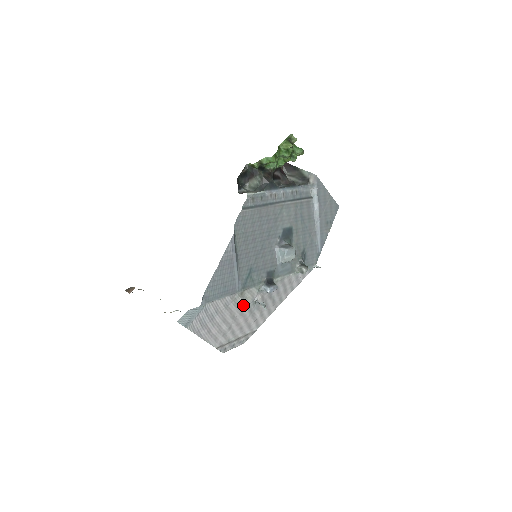
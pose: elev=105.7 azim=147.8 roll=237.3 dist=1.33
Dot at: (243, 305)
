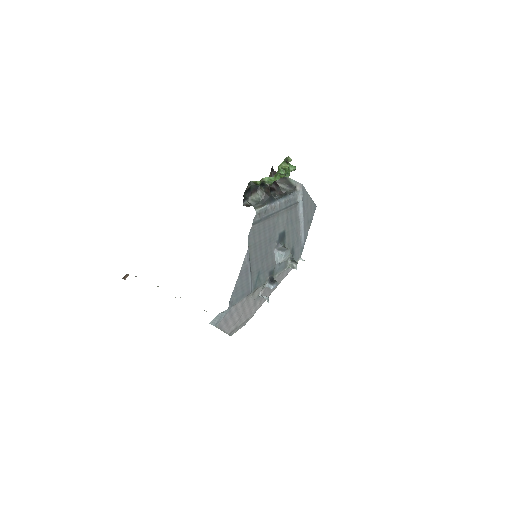
Dot at: (251, 300)
